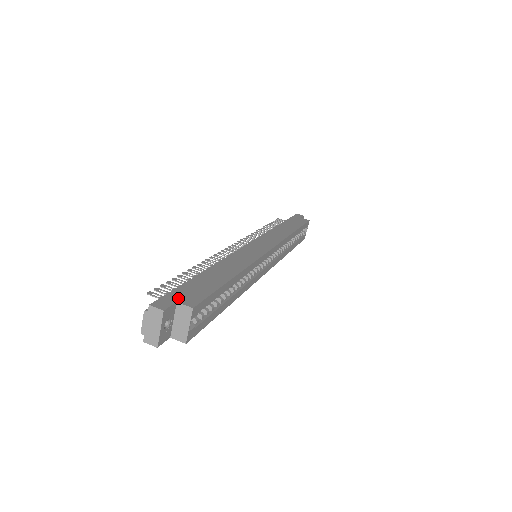
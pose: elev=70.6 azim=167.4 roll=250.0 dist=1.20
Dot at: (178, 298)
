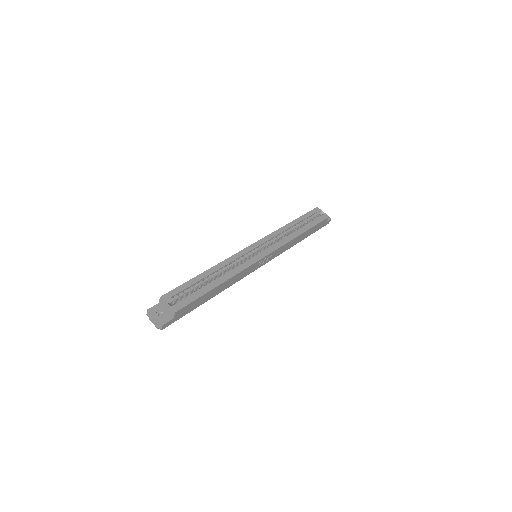
Dot at: occluded
